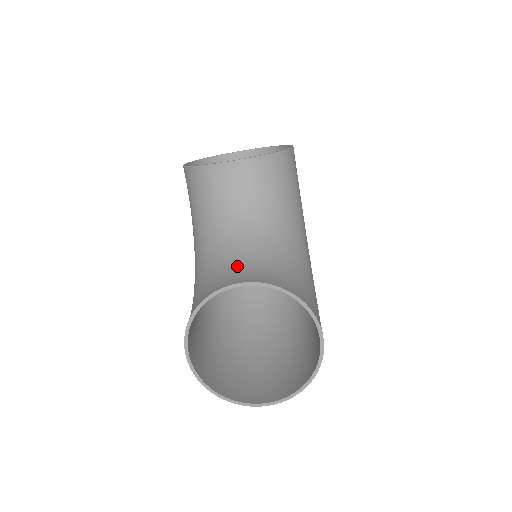
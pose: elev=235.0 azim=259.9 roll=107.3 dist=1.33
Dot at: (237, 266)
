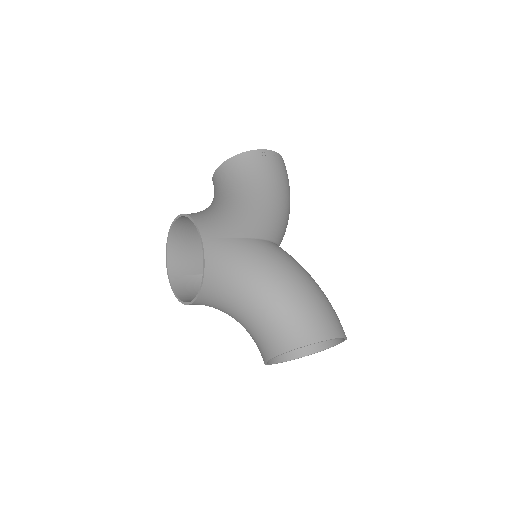
Dot at: (259, 339)
